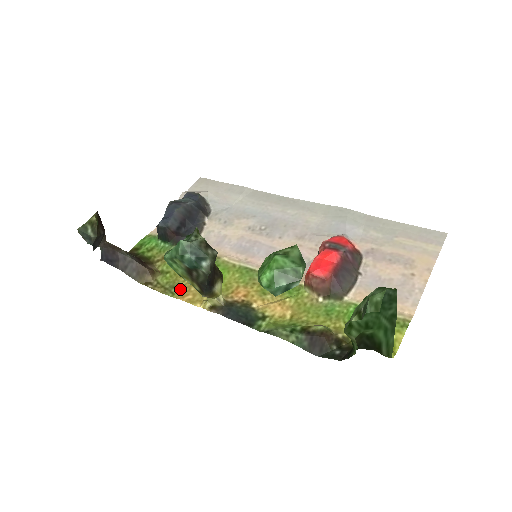
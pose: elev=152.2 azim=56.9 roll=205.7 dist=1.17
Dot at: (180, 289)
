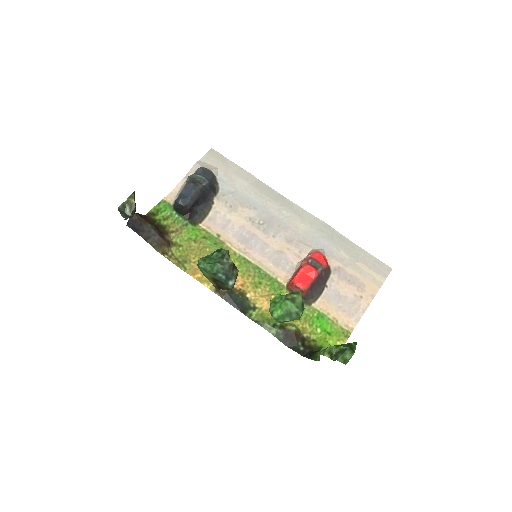
Dot at: (191, 265)
